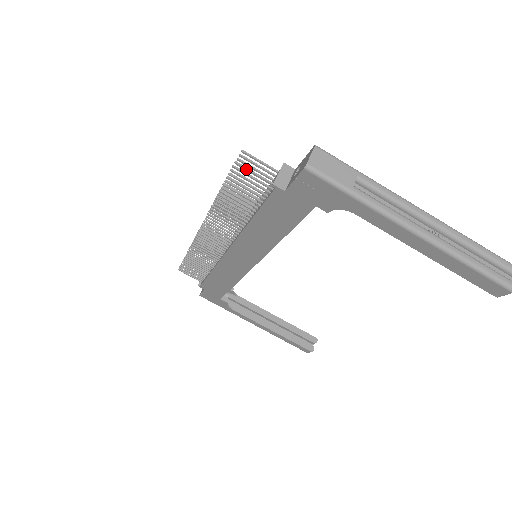
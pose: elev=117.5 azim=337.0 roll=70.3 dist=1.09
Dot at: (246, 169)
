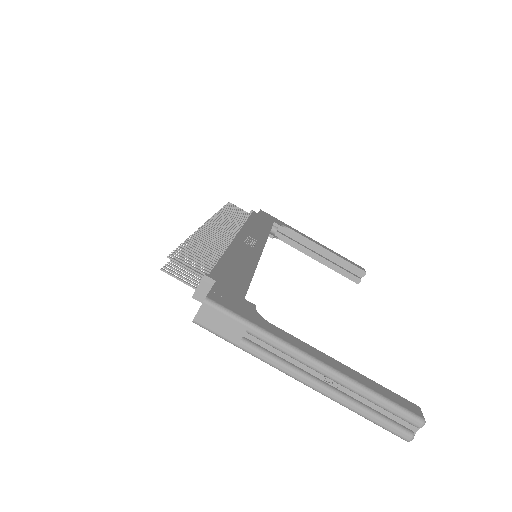
Dot at: occluded
